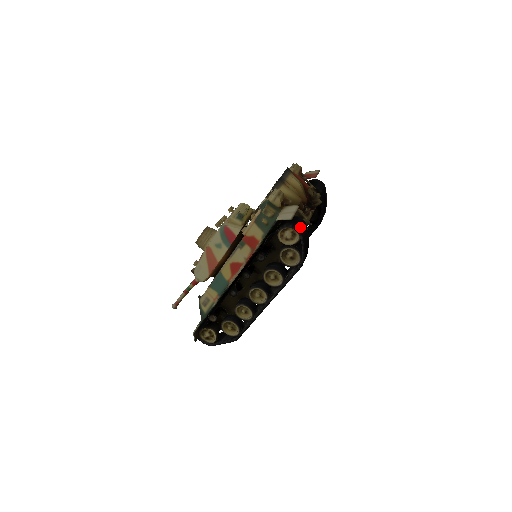
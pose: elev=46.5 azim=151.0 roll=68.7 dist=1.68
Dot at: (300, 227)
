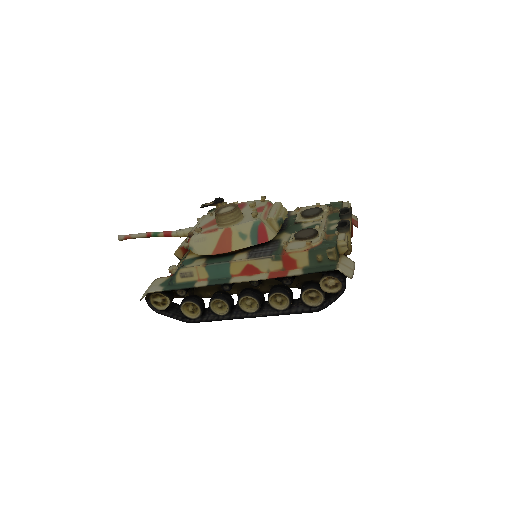
Dot at: occluded
